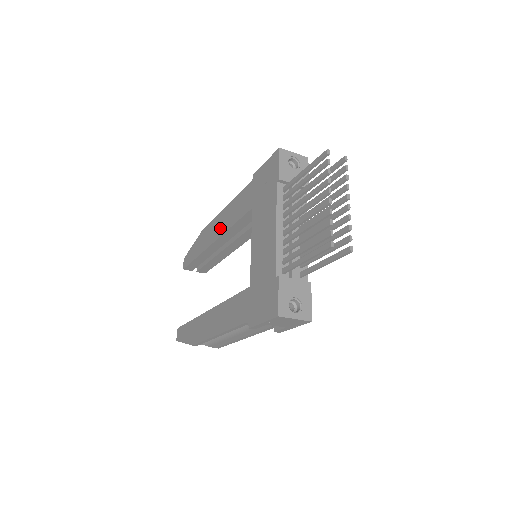
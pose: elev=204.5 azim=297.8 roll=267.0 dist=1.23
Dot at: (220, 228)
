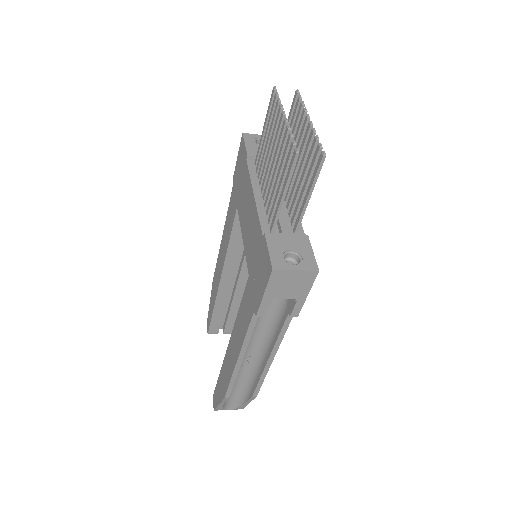
Dot at: (222, 258)
